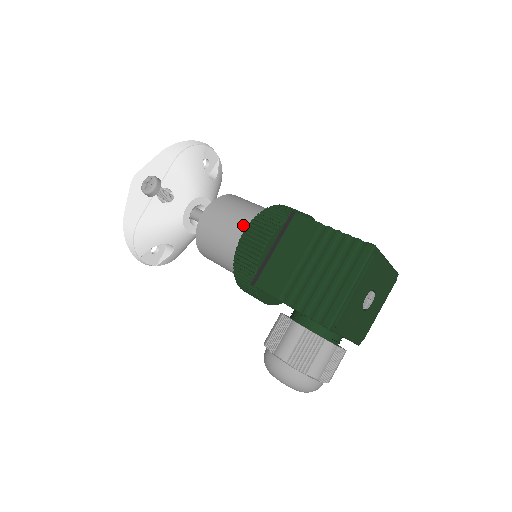
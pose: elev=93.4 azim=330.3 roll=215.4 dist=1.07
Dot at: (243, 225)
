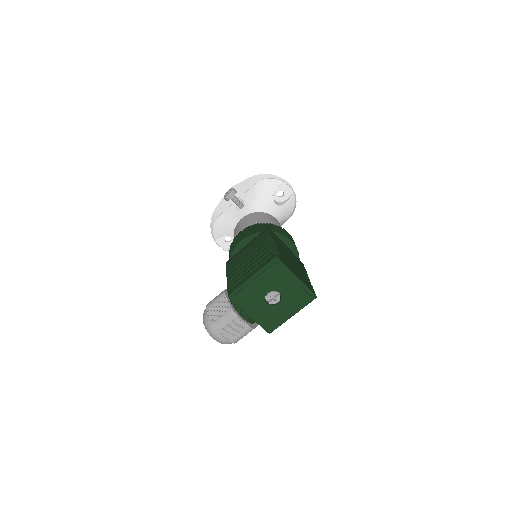
Dot at: occluded
